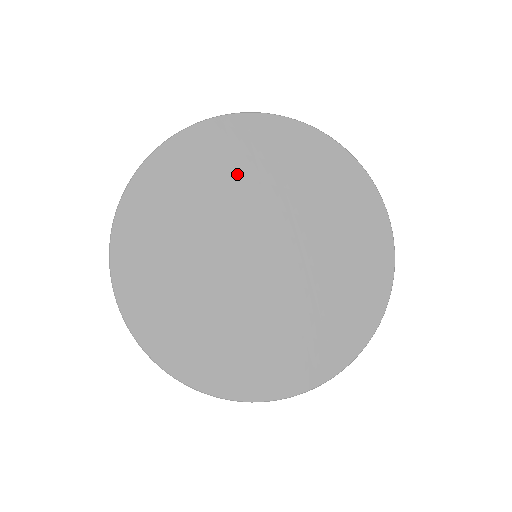
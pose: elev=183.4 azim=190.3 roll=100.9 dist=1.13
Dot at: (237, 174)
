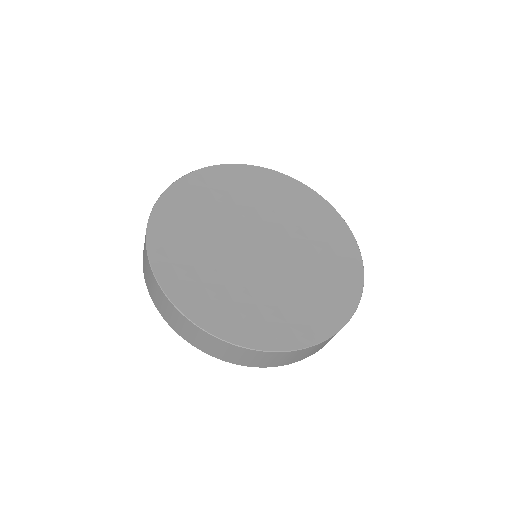
Dot at: (292, 211)
